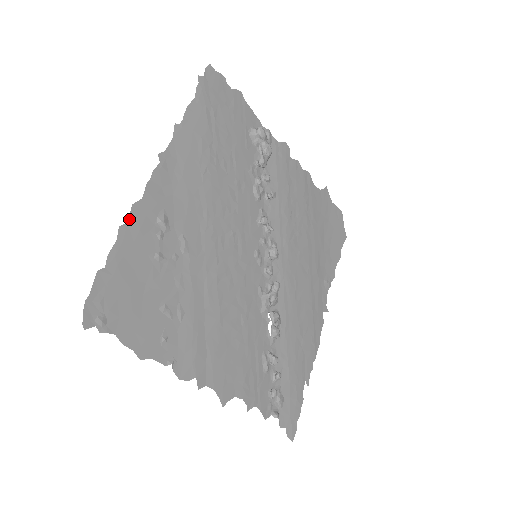
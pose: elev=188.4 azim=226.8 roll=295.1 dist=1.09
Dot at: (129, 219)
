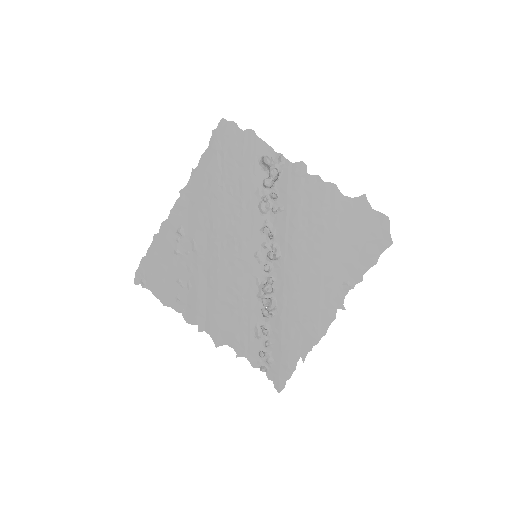
Dot at: (160, 231)
